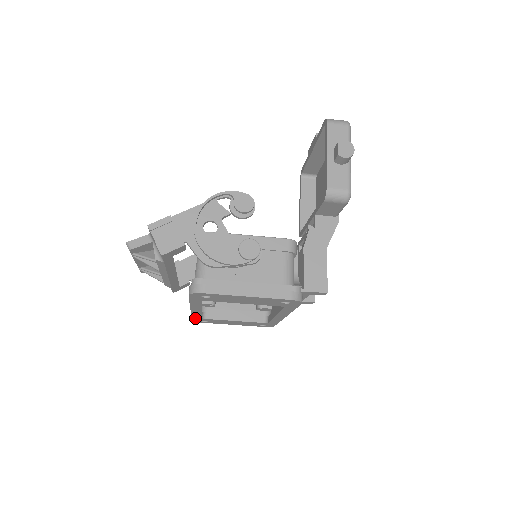
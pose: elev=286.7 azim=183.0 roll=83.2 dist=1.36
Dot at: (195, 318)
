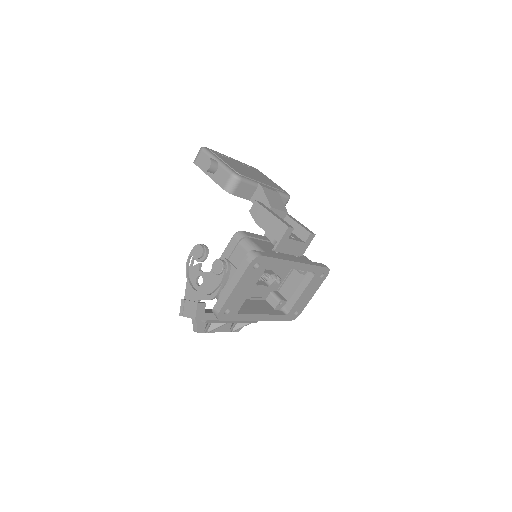
Dot at: (285, 319)
